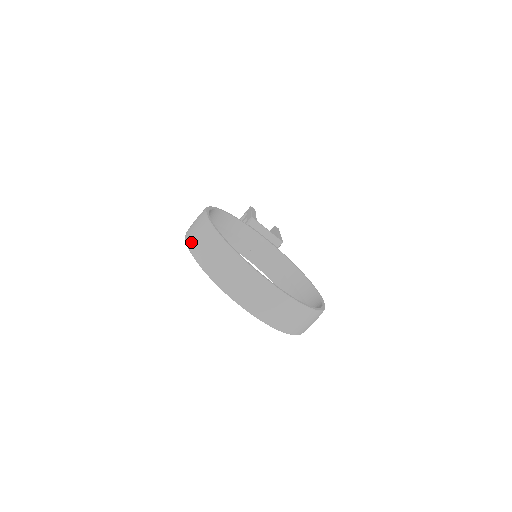
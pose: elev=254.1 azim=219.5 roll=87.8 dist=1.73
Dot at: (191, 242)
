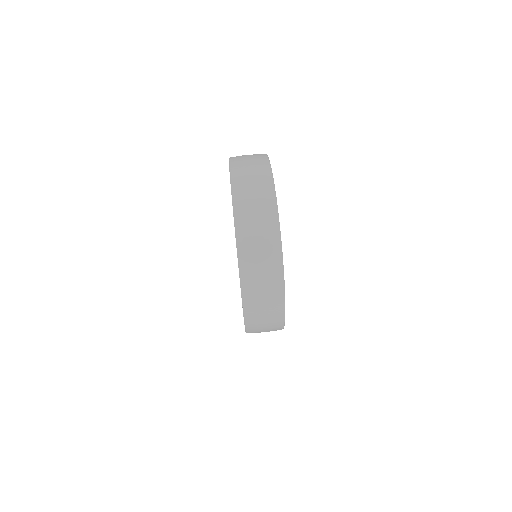
Dot at: occluded
